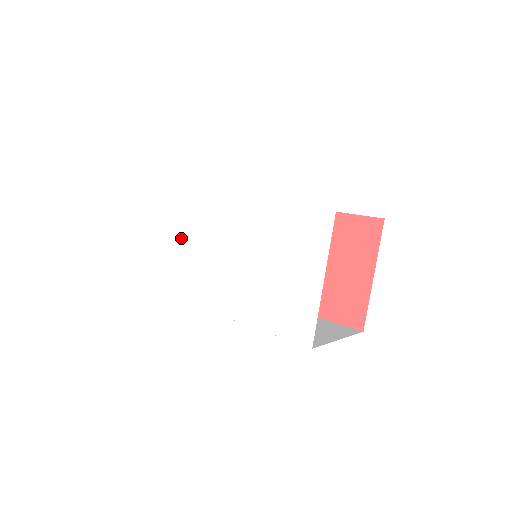
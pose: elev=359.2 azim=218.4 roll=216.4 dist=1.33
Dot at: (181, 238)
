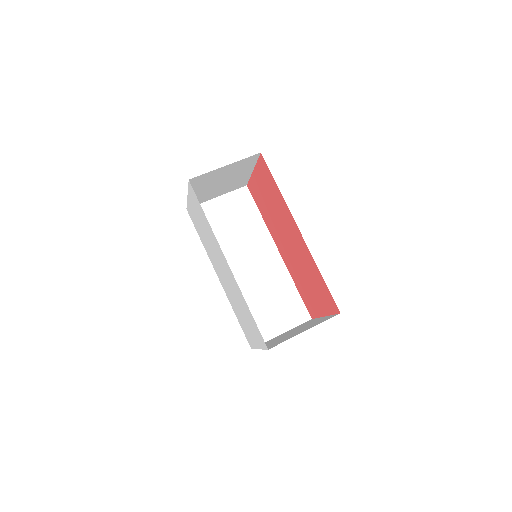
Dot at: (202, 226)
